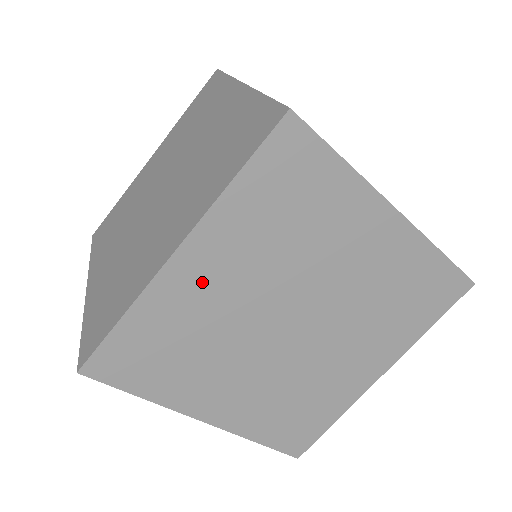
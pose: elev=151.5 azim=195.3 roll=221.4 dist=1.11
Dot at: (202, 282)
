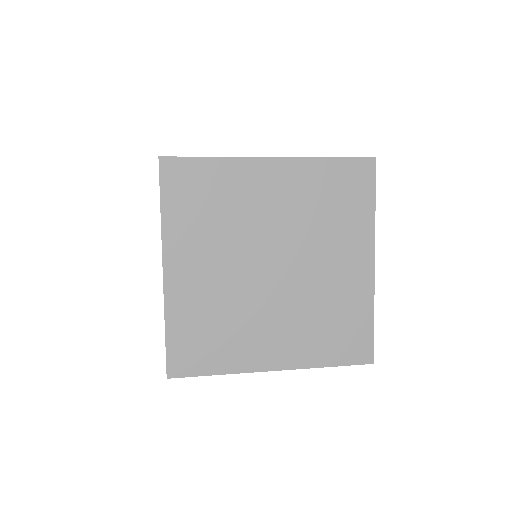
Dot at: (263, 186)
